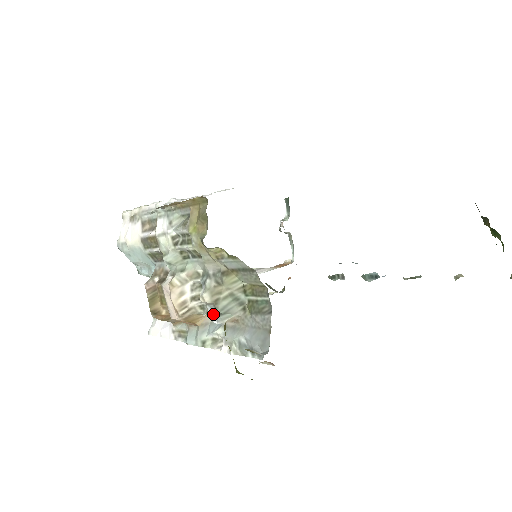
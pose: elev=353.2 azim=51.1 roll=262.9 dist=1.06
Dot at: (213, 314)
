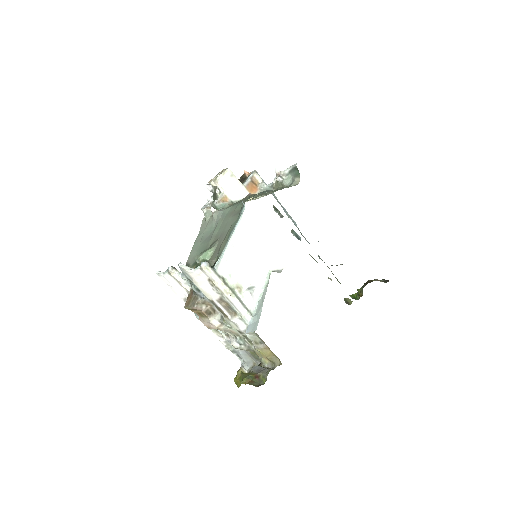
Dot at: occluded
